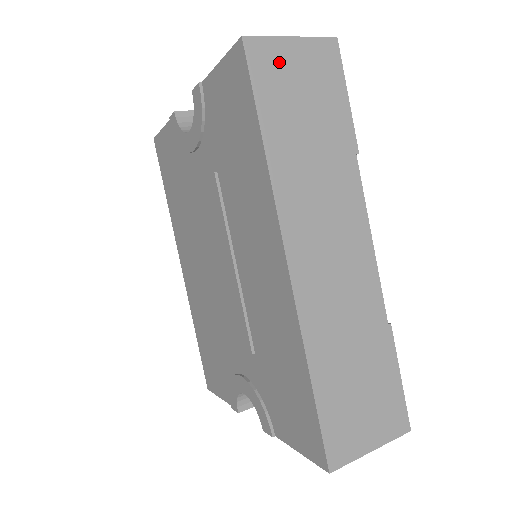
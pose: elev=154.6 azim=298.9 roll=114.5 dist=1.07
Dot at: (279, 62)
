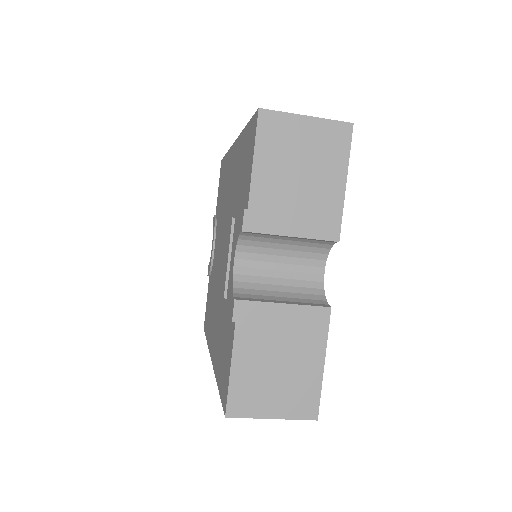
Dot at: occluded
